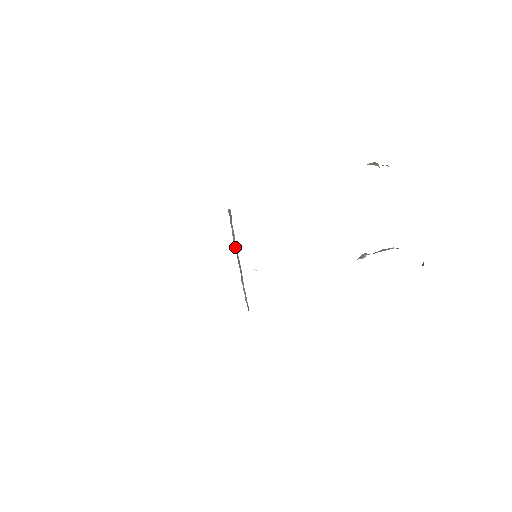
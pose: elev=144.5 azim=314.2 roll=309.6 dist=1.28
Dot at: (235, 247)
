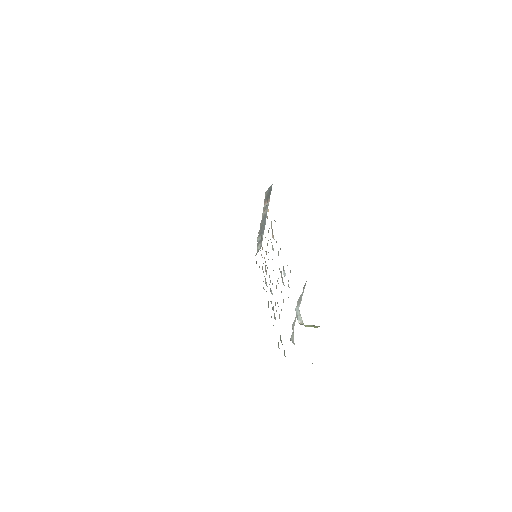
Dot at: (263, 214)
